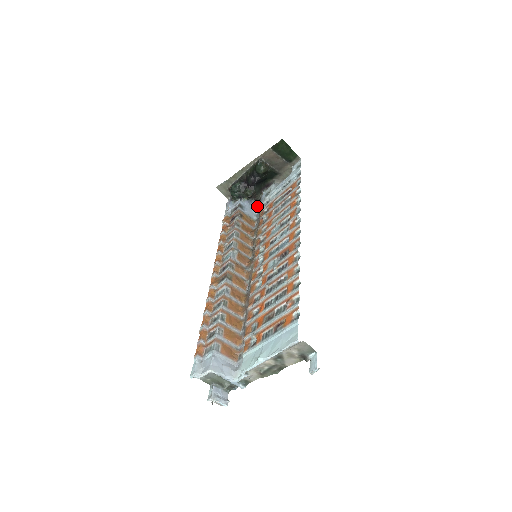
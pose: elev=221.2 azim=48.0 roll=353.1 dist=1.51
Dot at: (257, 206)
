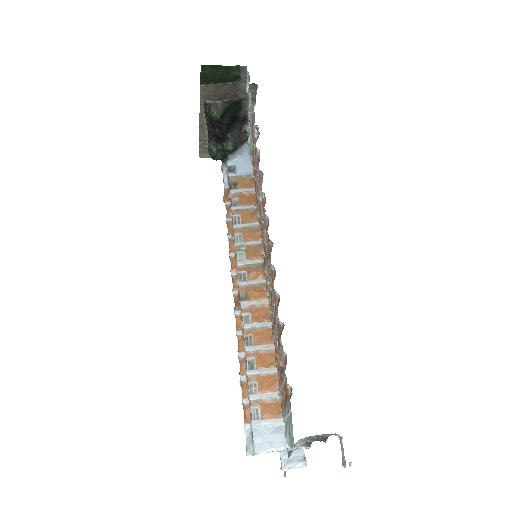
Dot at: (250, 153)
